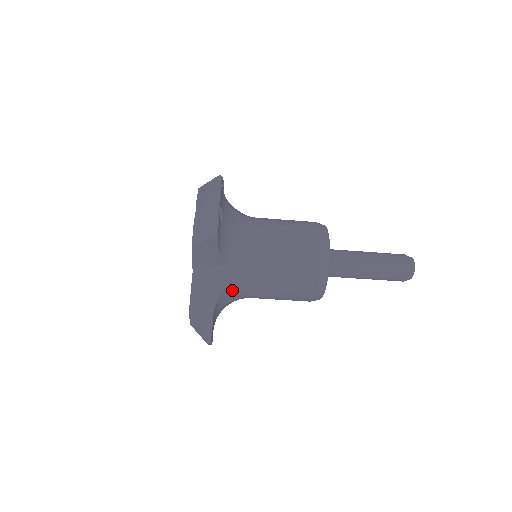
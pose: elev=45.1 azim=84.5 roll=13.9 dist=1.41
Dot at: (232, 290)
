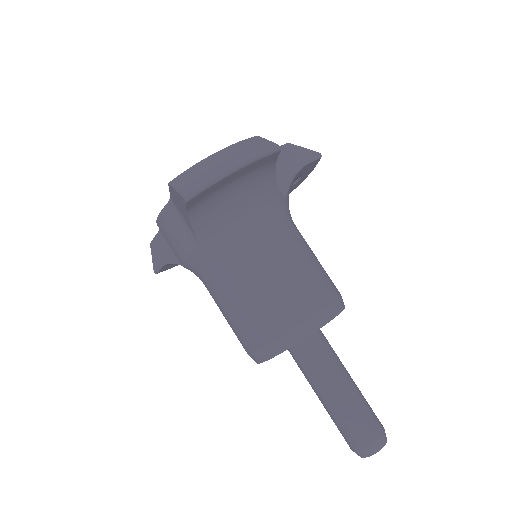
Dot at: (270, 201)
